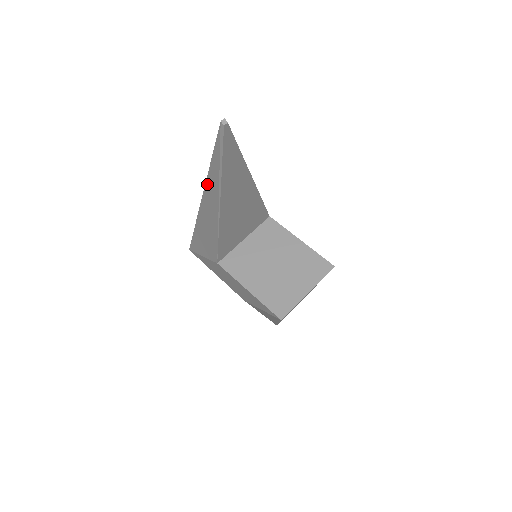
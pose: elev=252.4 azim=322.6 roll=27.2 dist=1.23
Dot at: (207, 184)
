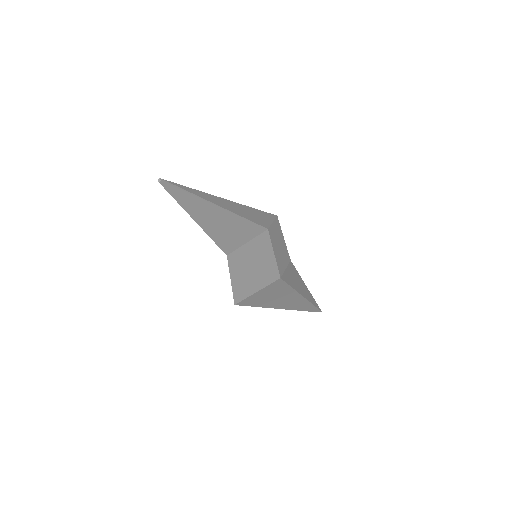
Dot at: occluded
